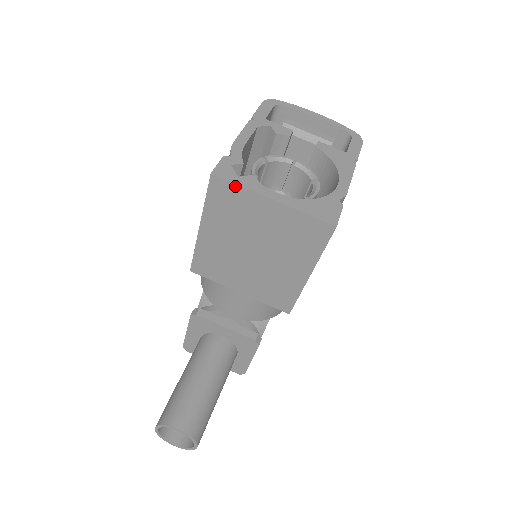
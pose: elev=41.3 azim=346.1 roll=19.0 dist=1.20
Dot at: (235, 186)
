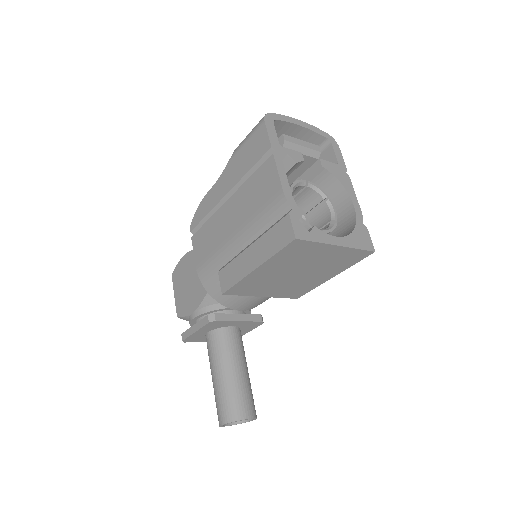
Dot at: (312, 243)
